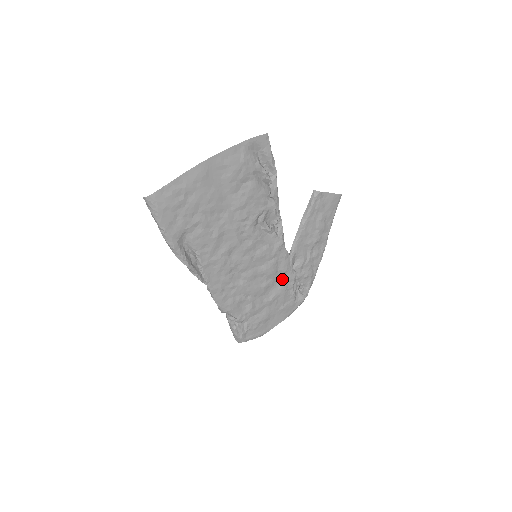
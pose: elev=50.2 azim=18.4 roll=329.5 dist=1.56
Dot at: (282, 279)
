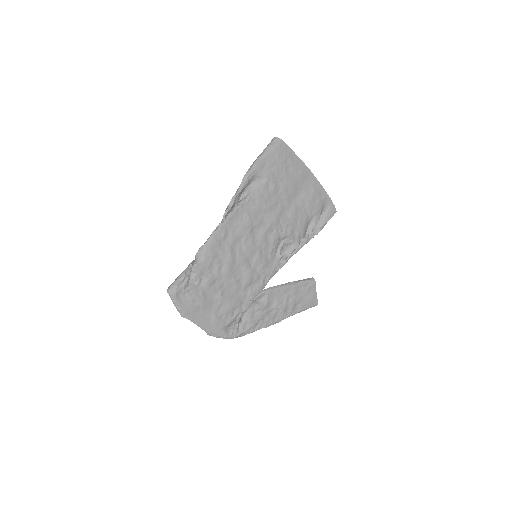
Dot at: (242, 297)
